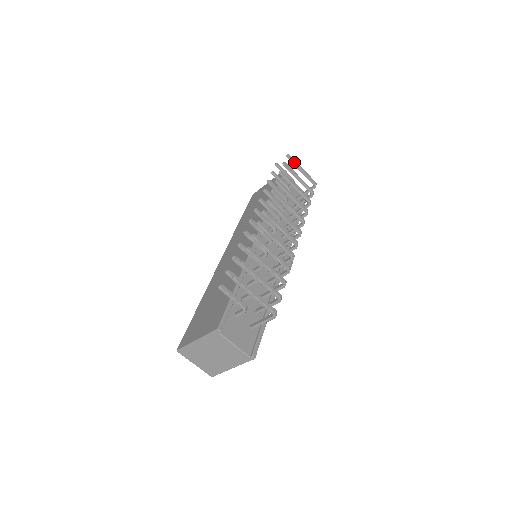
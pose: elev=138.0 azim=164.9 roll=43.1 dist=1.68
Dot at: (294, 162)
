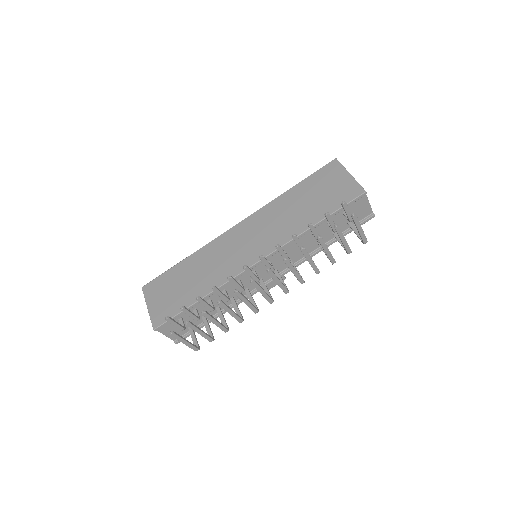
Dot at: (355, 223)
